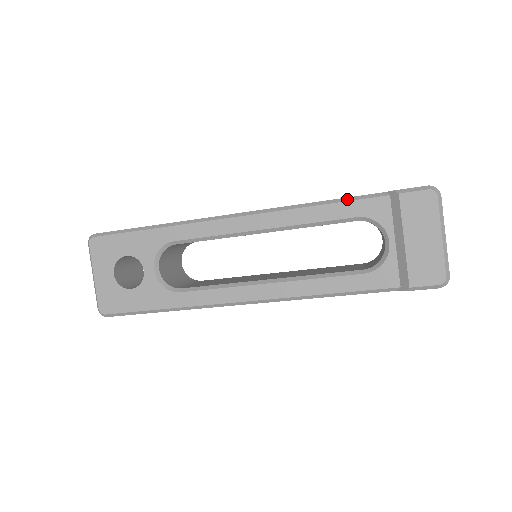
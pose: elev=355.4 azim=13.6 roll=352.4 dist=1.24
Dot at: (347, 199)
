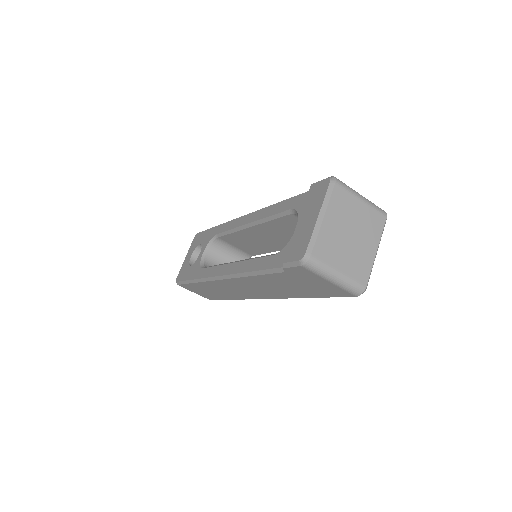
Dot at: (293, 197)
